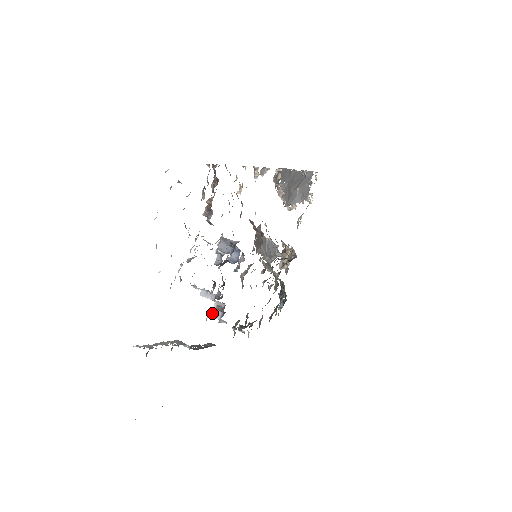
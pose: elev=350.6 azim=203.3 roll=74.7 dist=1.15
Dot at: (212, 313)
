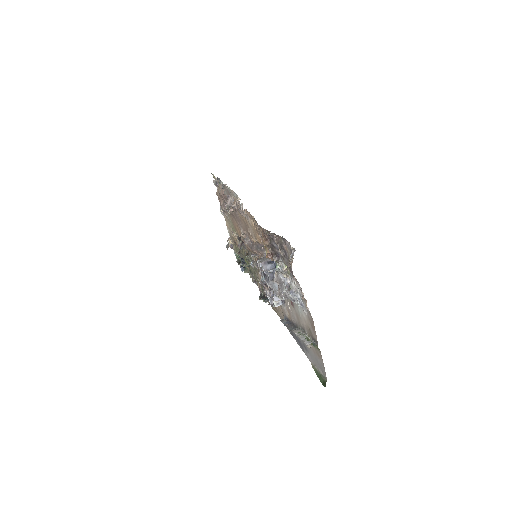
Dot at: (275, 305)
